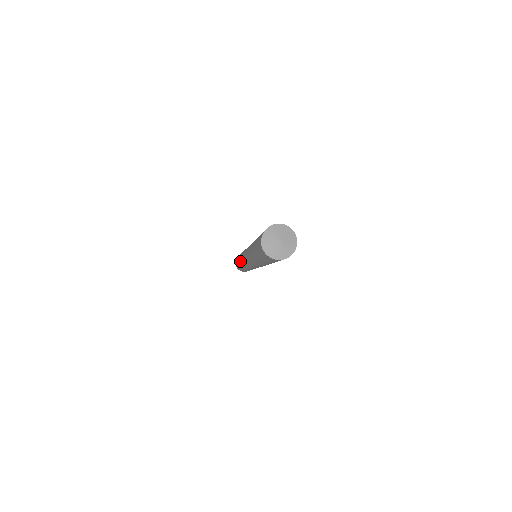
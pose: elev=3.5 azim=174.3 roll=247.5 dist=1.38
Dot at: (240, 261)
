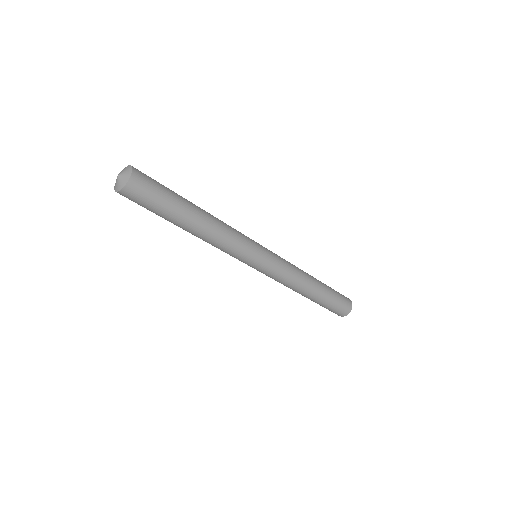
Dot at: occluded
